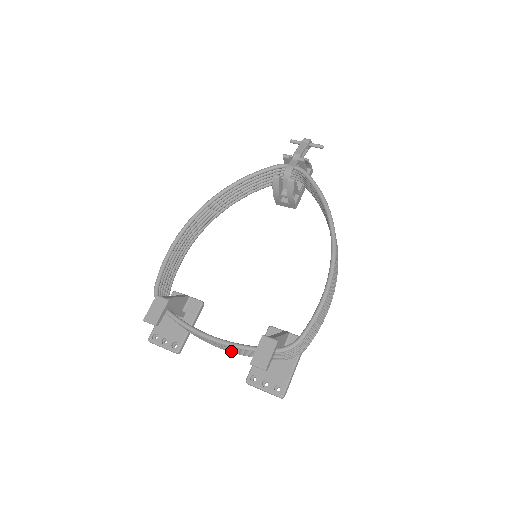
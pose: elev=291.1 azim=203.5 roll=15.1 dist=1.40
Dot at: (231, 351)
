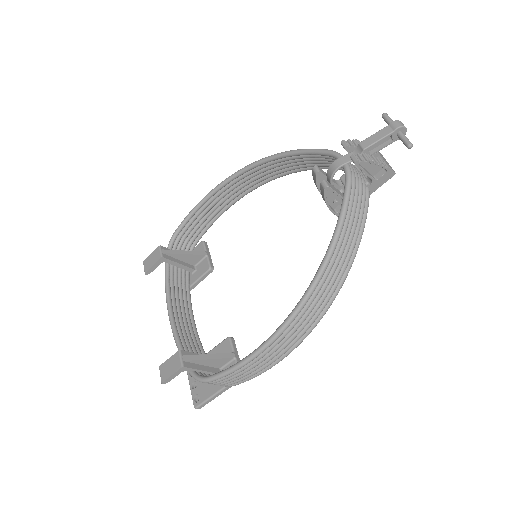
Dot at: occluded
